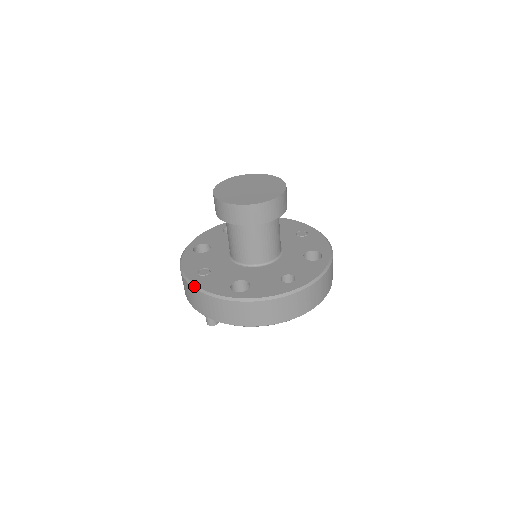
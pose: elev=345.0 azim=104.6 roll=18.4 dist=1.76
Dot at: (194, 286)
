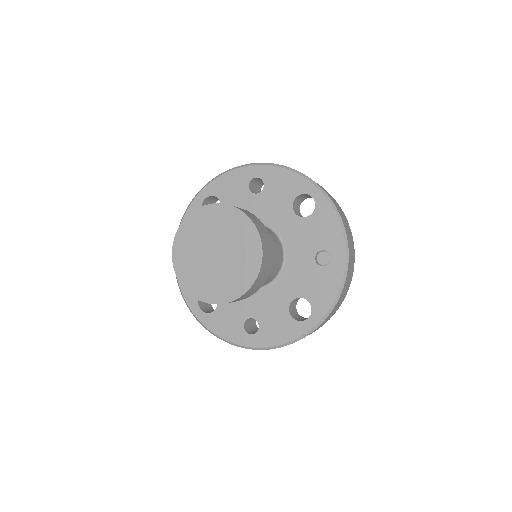
Dot at: occluded
